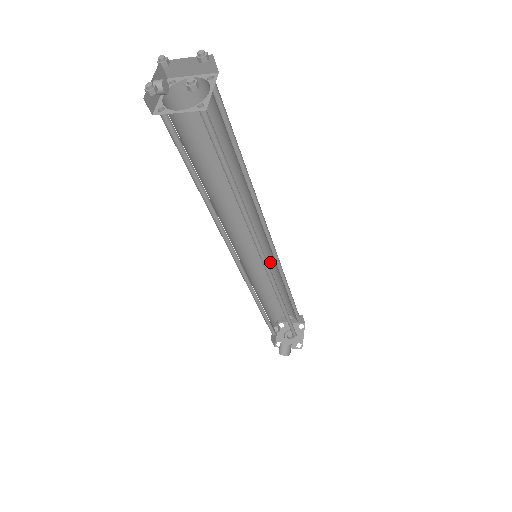
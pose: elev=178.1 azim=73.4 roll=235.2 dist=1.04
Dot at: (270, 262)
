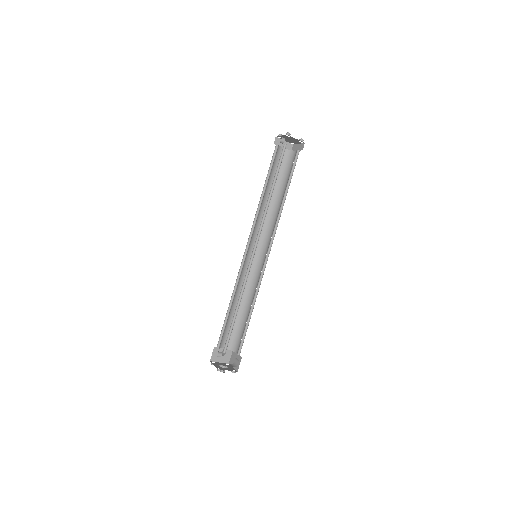
Dot at: (248, 275)
